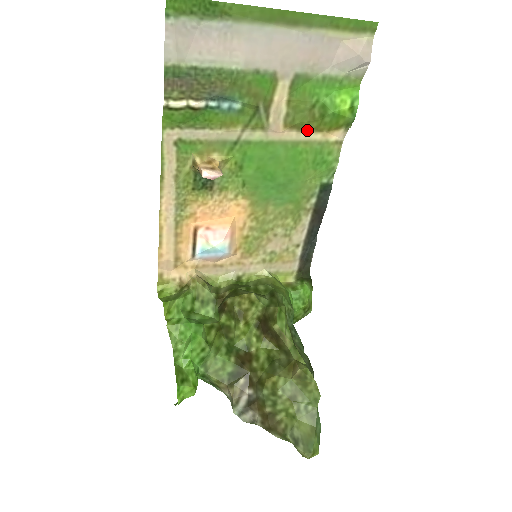
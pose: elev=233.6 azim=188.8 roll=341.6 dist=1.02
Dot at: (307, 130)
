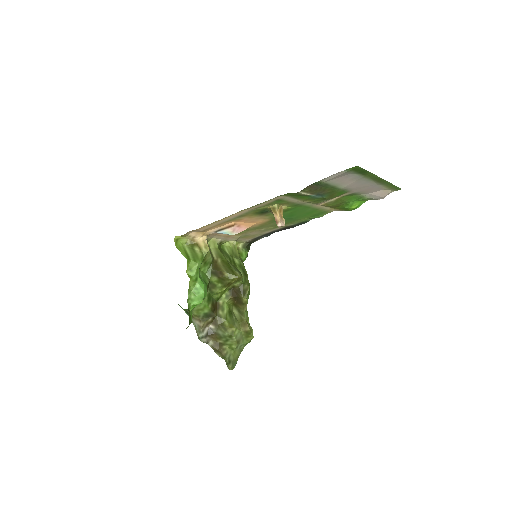
Dot at: (329, 207)
